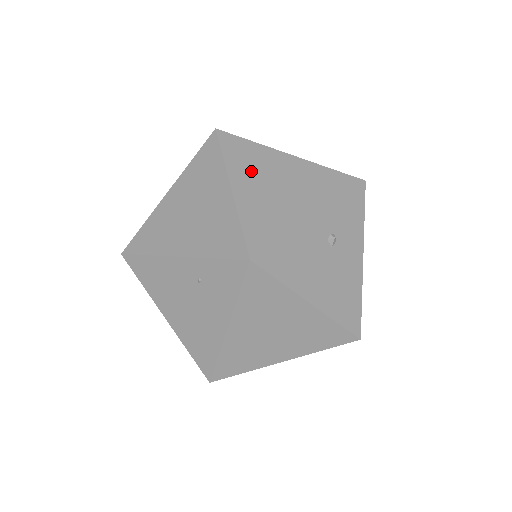
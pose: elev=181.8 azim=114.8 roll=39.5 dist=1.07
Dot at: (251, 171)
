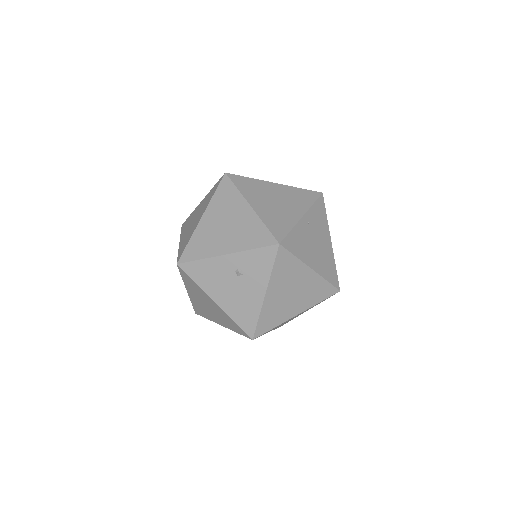
Dot at: (219, 210)
